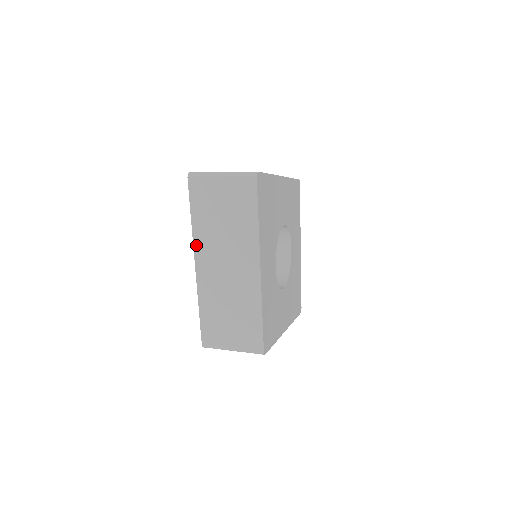
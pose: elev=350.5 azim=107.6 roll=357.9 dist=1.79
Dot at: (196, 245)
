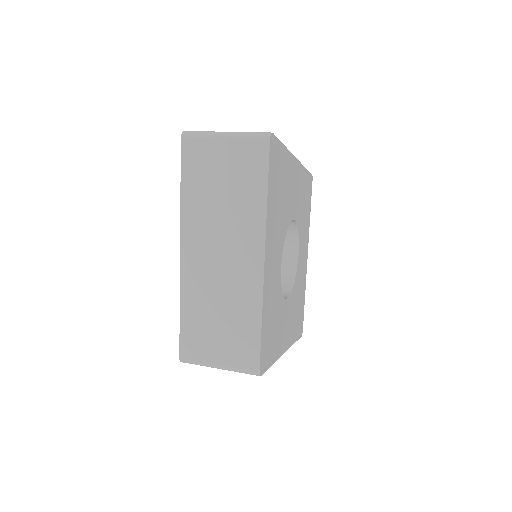
Dot at: (184, 225)
